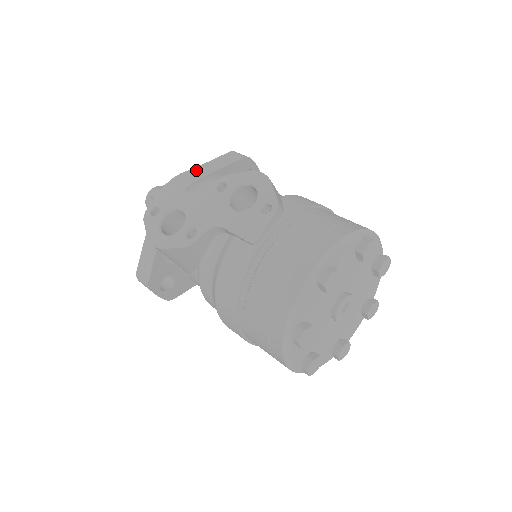
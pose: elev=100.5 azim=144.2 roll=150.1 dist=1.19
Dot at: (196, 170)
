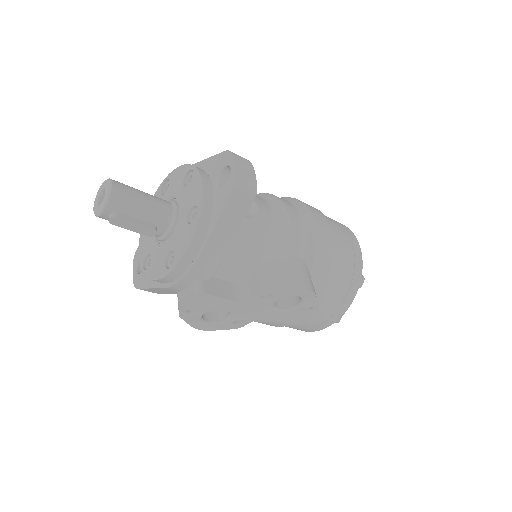
Dot at: (211, 247)
